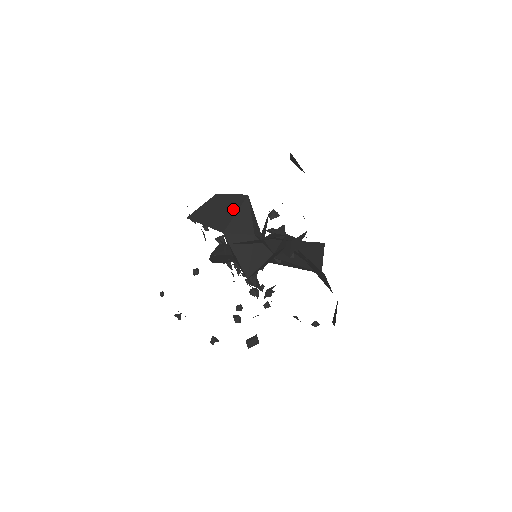
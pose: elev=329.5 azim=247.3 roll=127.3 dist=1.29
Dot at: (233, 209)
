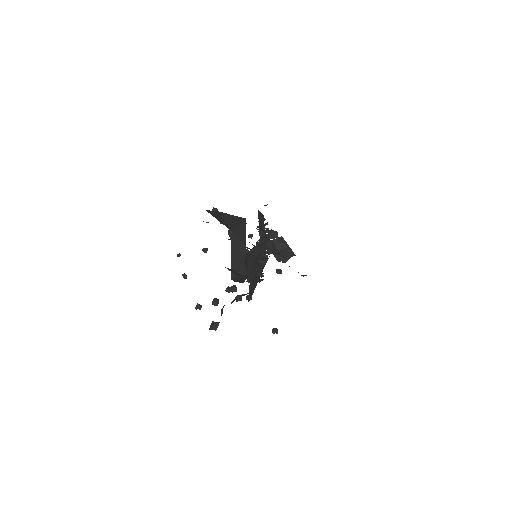
Dot at: (236, 222)
